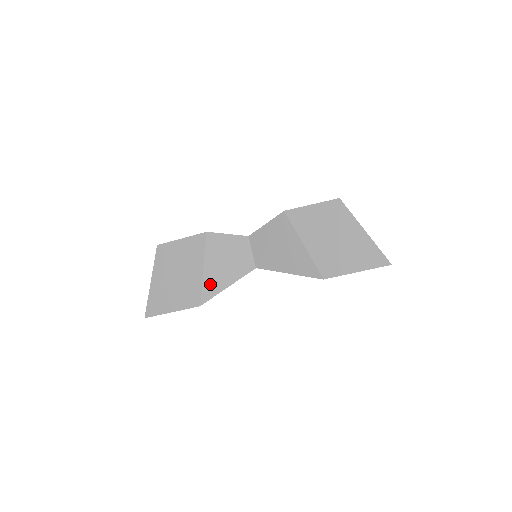
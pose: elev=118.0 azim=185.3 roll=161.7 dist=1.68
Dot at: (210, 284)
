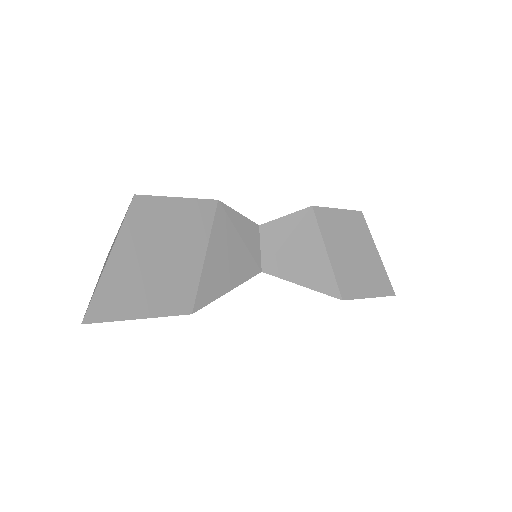
Dot at: (210, 281)
